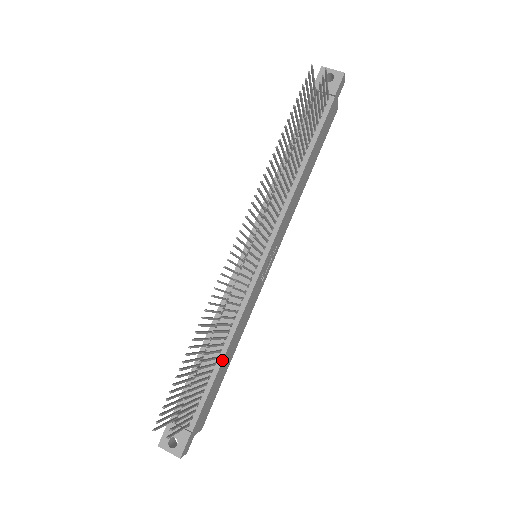
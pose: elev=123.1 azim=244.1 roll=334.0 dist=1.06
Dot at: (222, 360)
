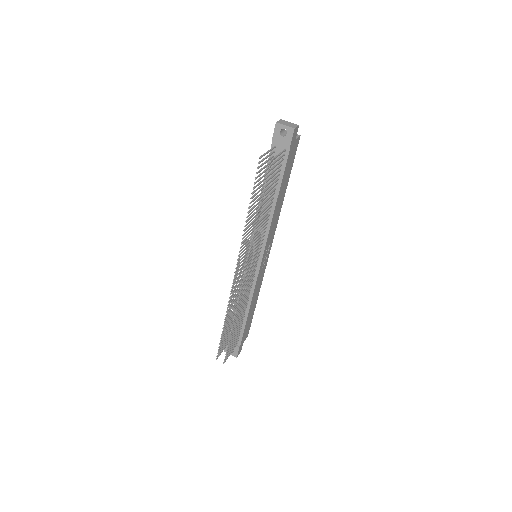
Dot at: (248, 314)
